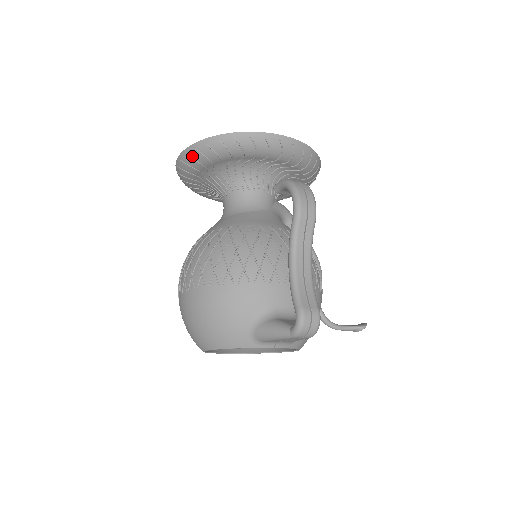
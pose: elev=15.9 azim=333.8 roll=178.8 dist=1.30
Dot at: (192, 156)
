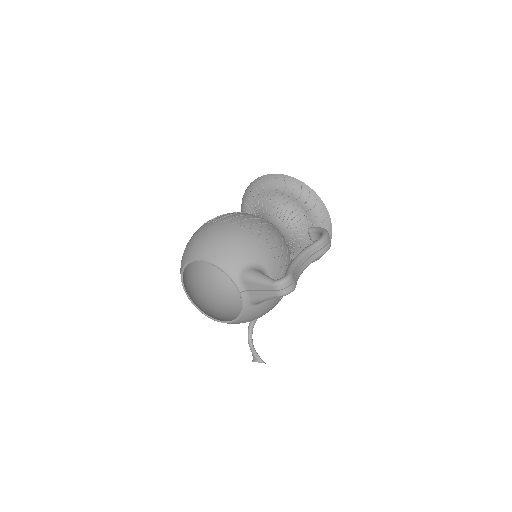
Dot at: (278, 179)
